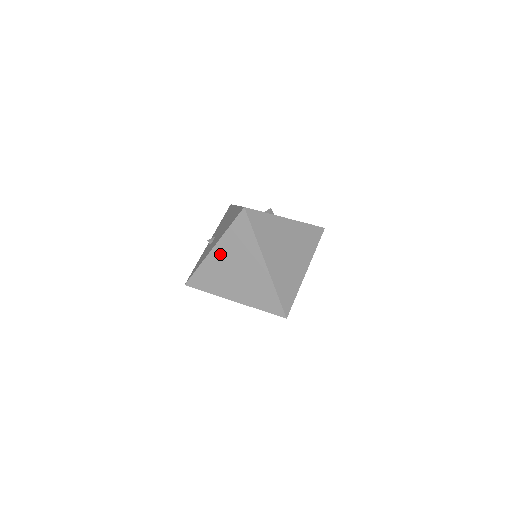
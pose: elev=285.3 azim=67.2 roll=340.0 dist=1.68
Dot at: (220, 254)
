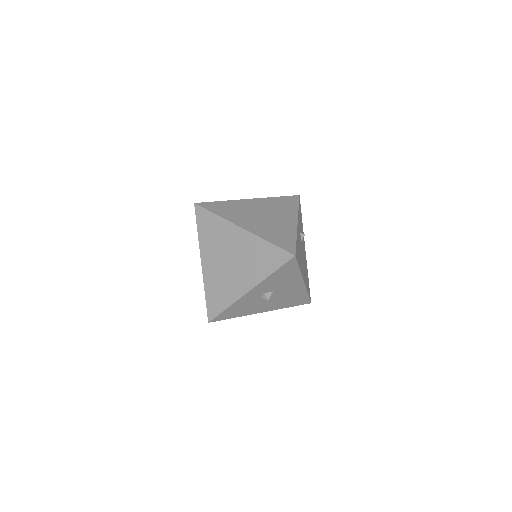
Dot at: (209, 261)
